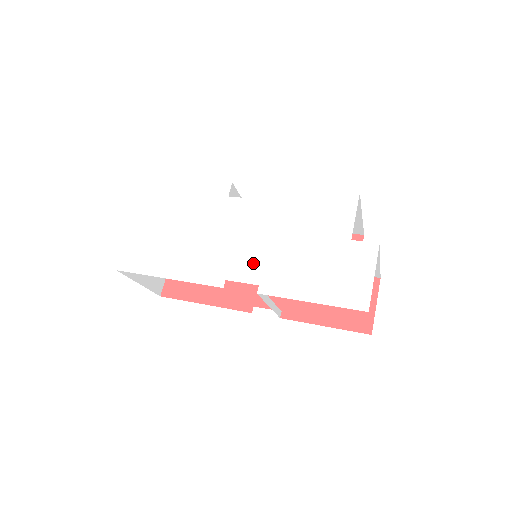
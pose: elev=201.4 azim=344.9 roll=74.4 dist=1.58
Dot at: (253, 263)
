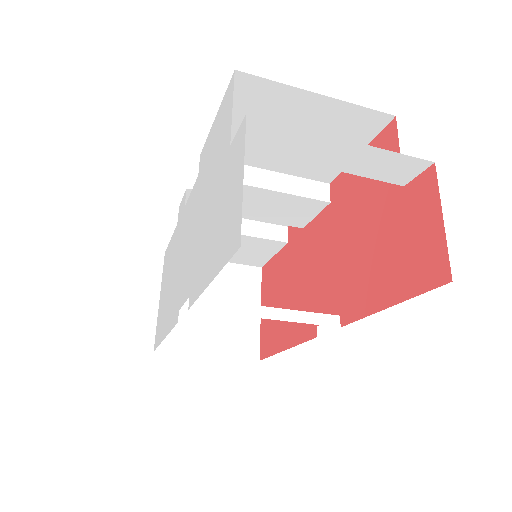
Dot at: (188, 270)
